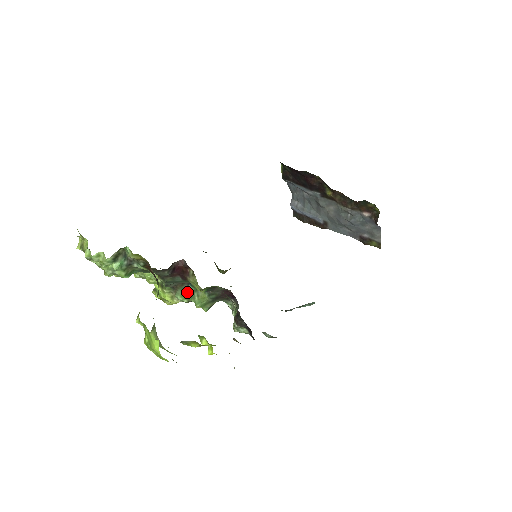
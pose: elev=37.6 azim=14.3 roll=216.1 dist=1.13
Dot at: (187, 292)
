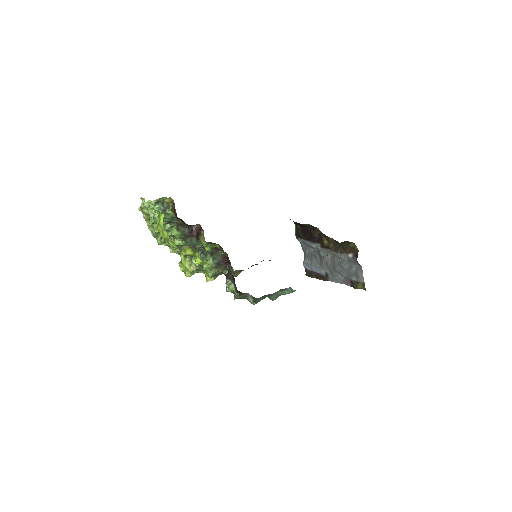
Dot at: (200, 258)
